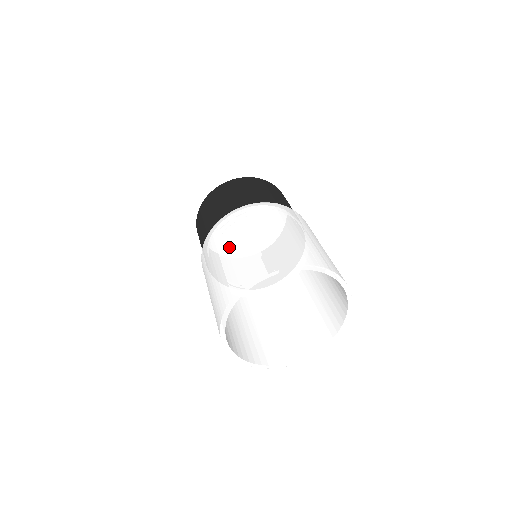
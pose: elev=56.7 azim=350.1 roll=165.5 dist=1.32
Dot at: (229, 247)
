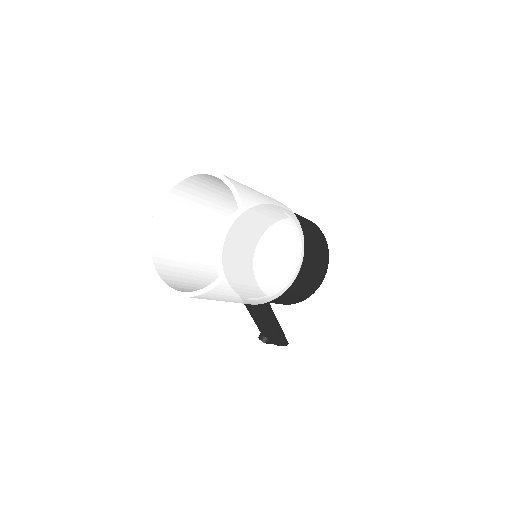
Dot at: occluded
